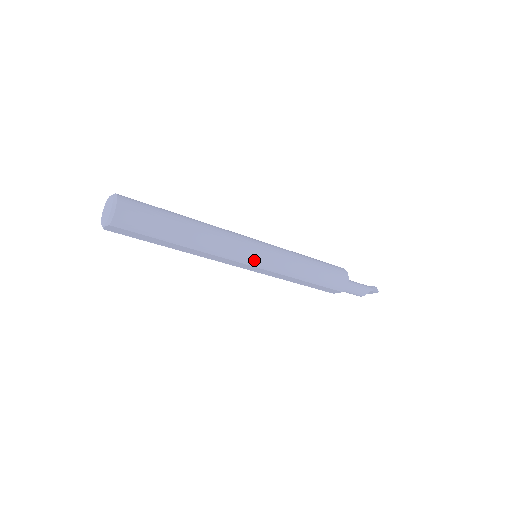
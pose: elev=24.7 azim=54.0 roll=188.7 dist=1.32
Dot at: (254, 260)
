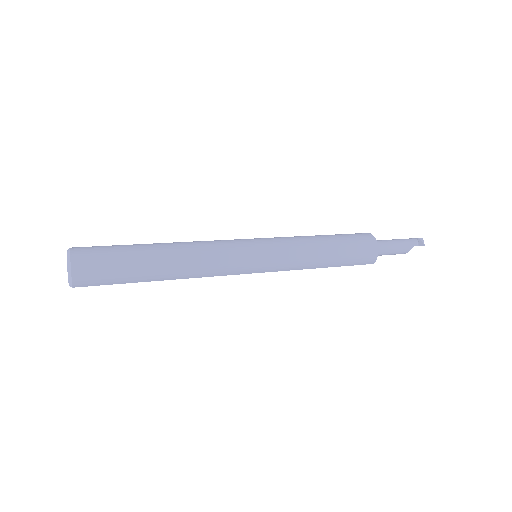
Dot at: (250, 269)
